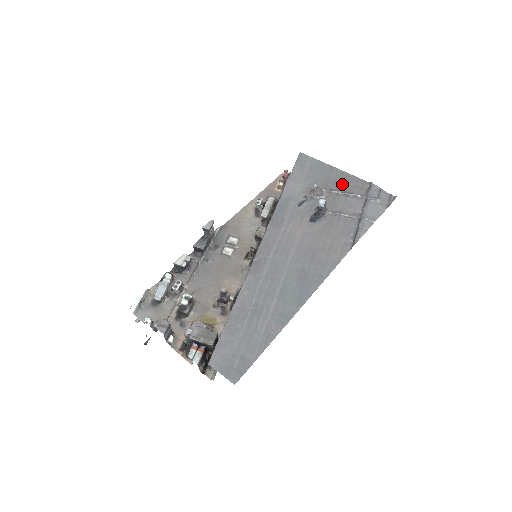
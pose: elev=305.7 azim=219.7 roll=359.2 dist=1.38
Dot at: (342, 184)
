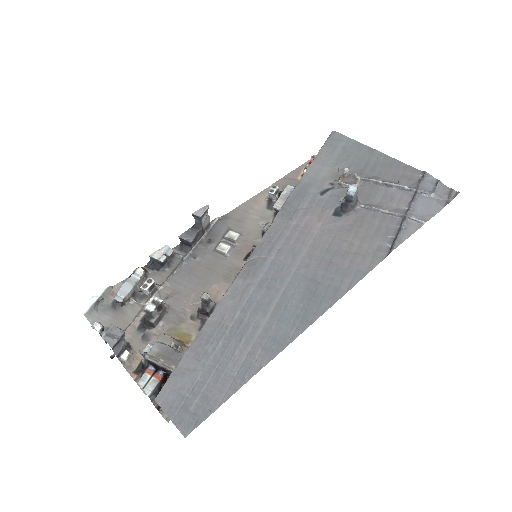
Dot at: (384, 171)
